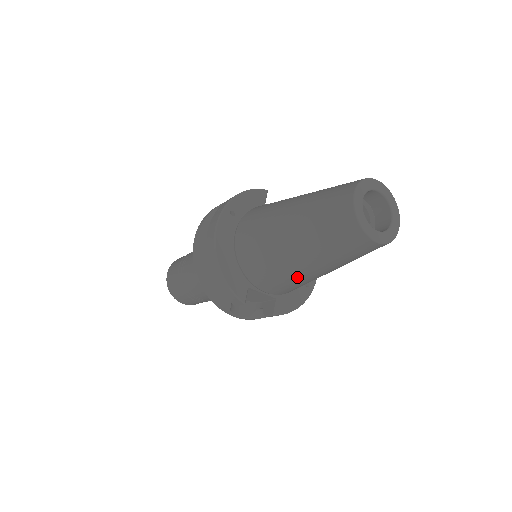
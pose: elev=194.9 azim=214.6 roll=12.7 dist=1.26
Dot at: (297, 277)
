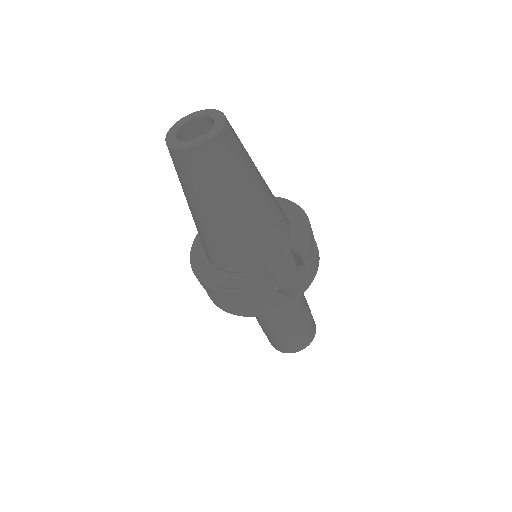
Dot at: (256, 221)
